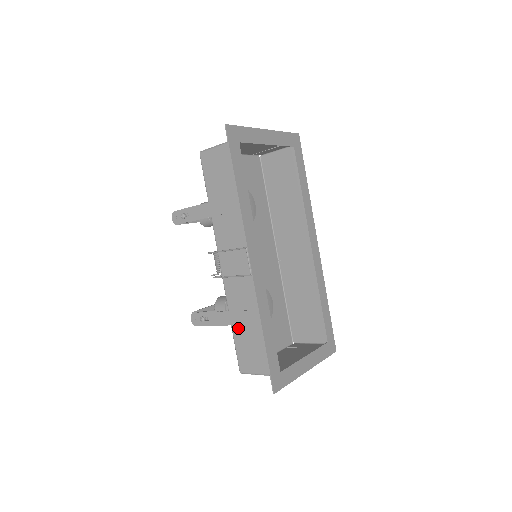
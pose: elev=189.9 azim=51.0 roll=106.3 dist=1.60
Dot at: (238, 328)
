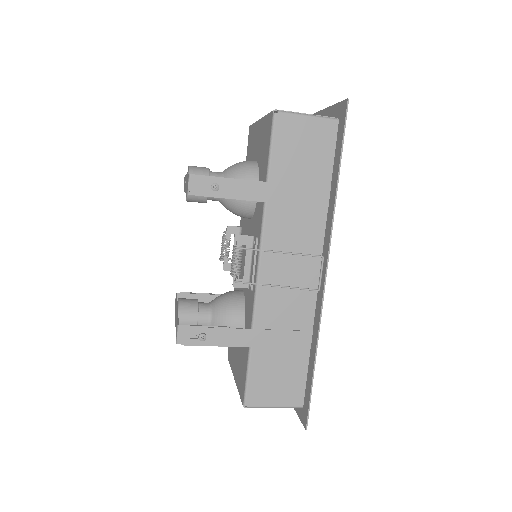
Dot at: (262, 351)
